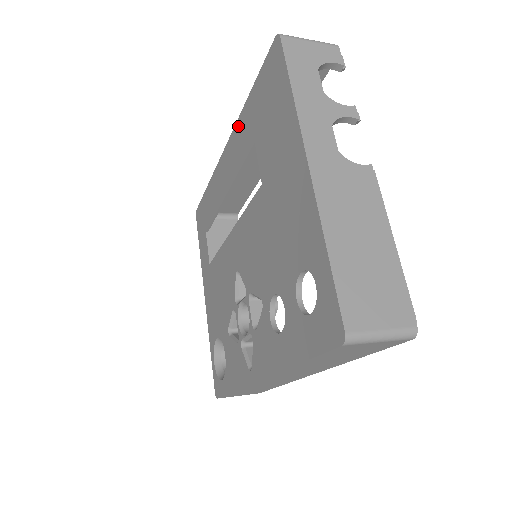
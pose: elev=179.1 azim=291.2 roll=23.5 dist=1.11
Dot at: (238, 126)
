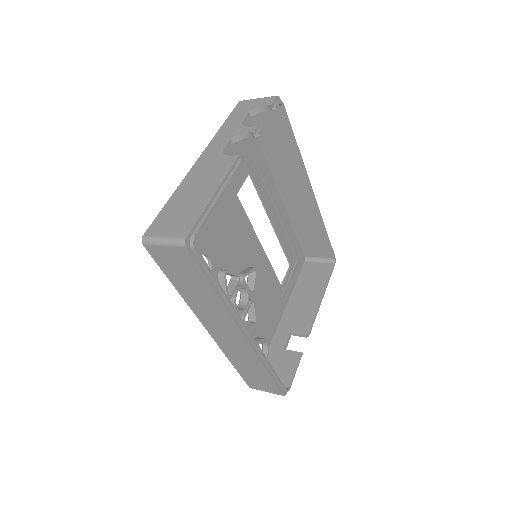
Dot at: occluded
